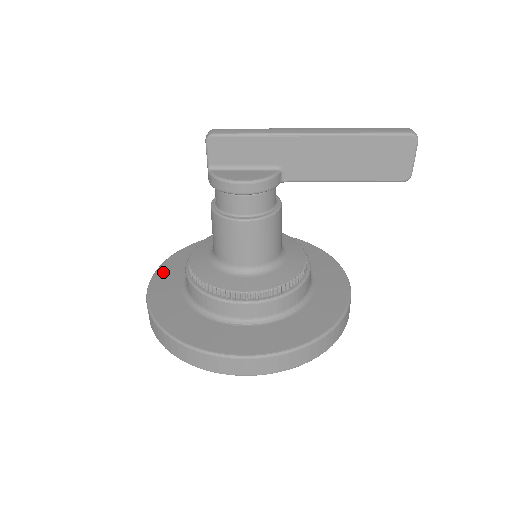
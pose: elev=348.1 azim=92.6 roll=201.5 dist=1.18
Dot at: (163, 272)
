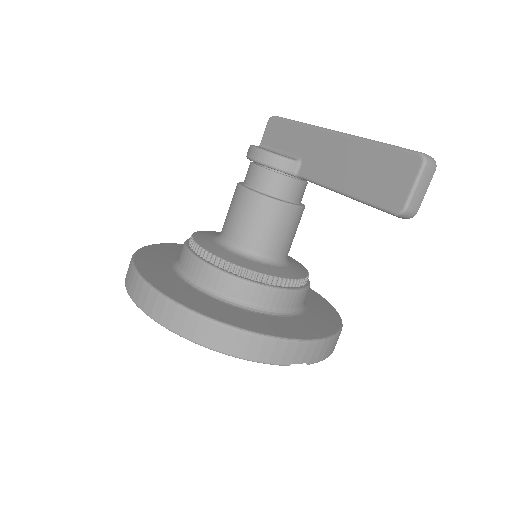
Dot at: occluded
